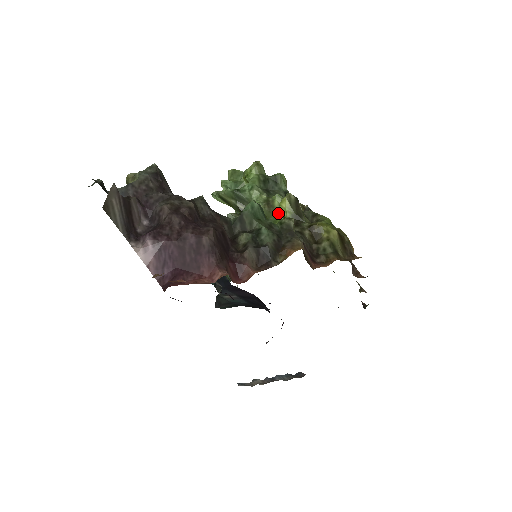
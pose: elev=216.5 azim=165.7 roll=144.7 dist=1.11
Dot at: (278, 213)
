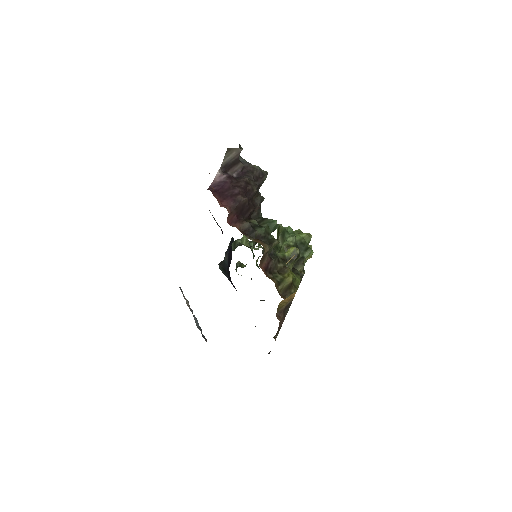
Dot at: occluded
